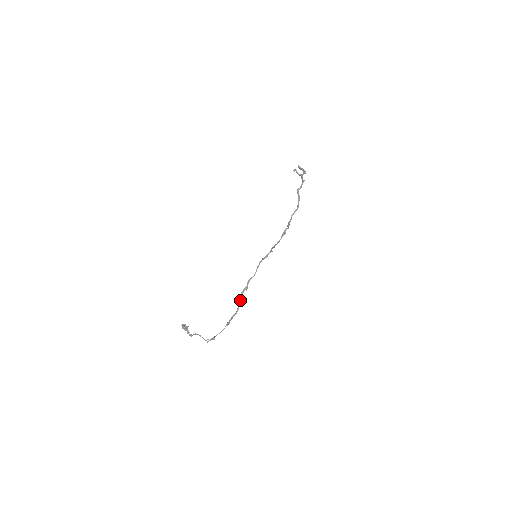
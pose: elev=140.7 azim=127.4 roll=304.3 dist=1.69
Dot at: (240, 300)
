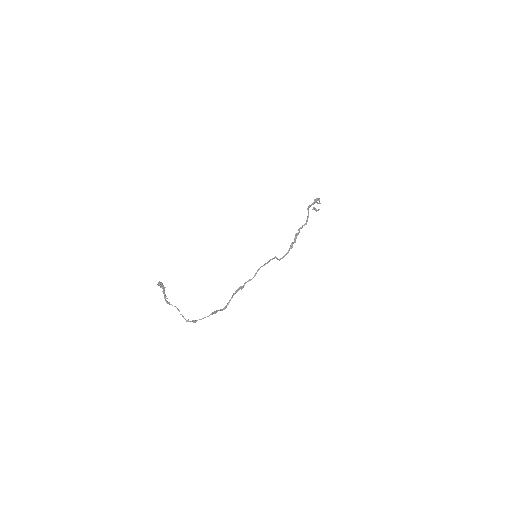
Dot at: (232, 295)
